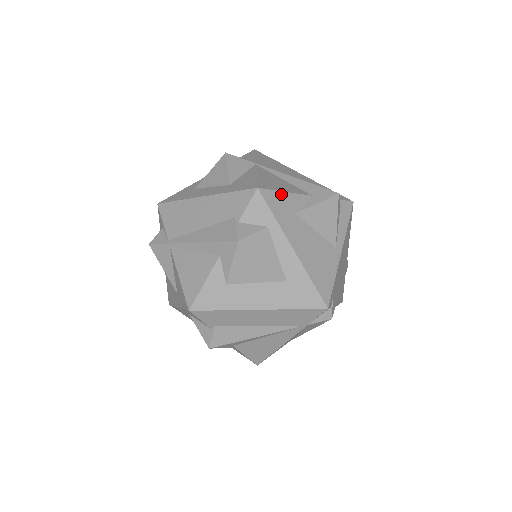
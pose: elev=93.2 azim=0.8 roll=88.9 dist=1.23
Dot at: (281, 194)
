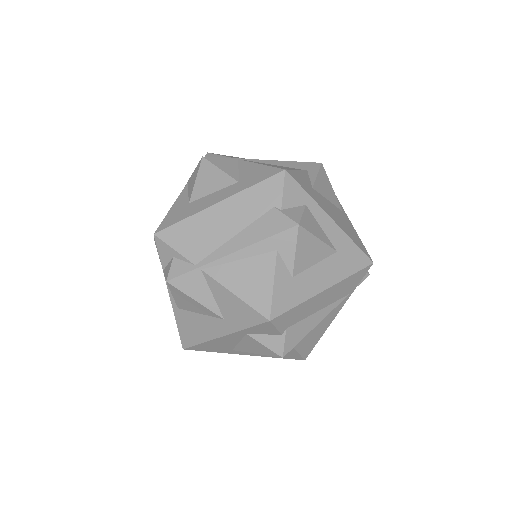
Dot at: (297, 172)
